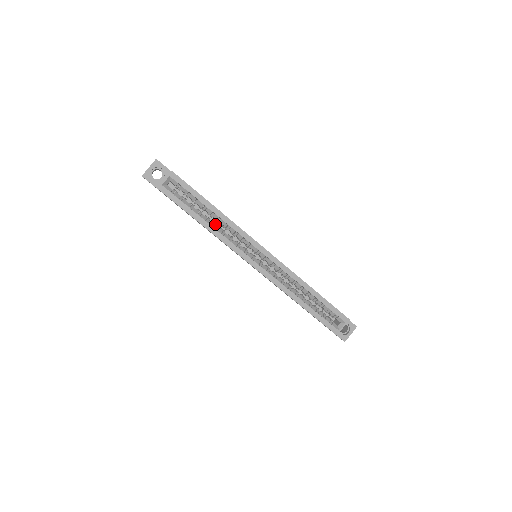
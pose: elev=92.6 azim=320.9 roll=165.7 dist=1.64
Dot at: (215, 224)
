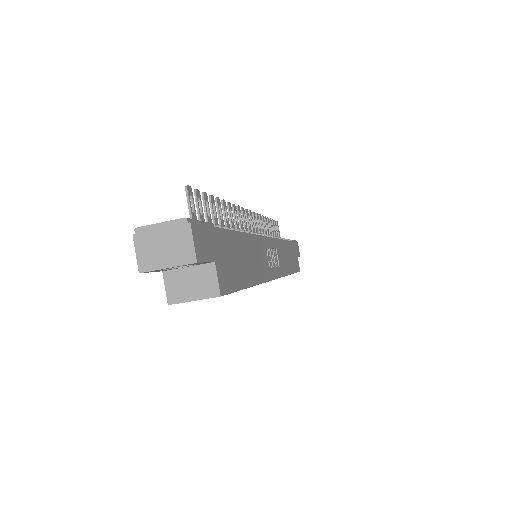
Dot at: occluded
